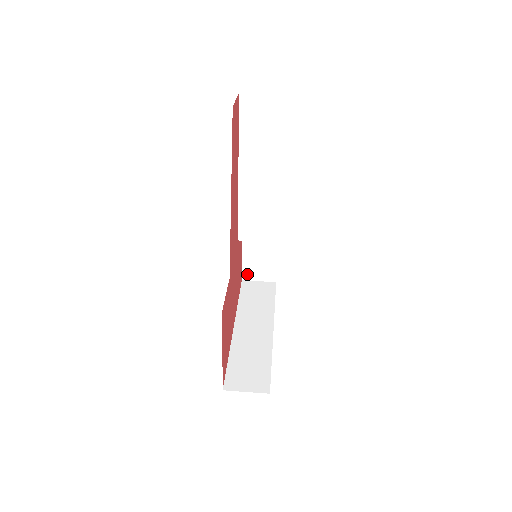
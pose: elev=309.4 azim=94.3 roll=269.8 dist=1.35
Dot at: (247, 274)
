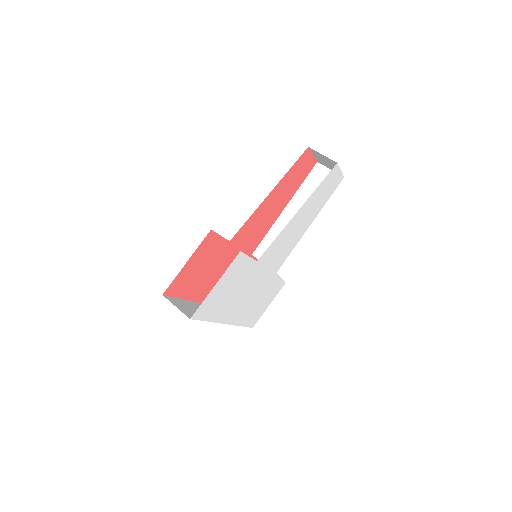
Dot at: occluded
